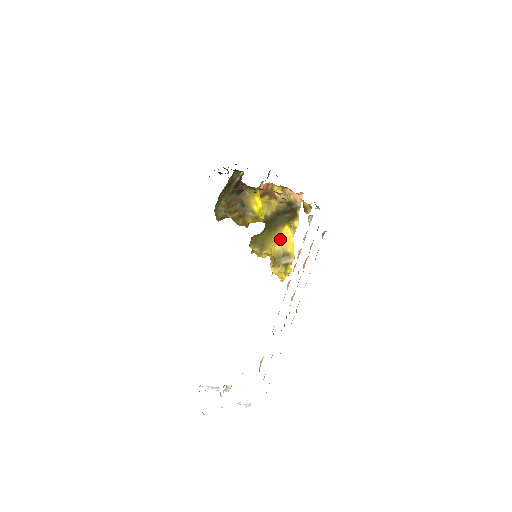
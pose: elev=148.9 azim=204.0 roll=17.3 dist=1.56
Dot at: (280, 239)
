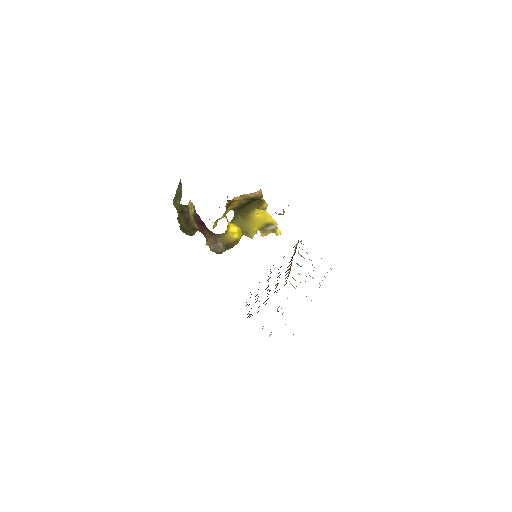
Dot at: (257, 220)
